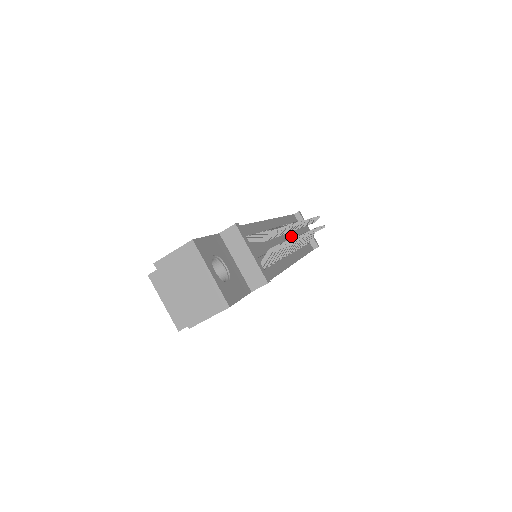
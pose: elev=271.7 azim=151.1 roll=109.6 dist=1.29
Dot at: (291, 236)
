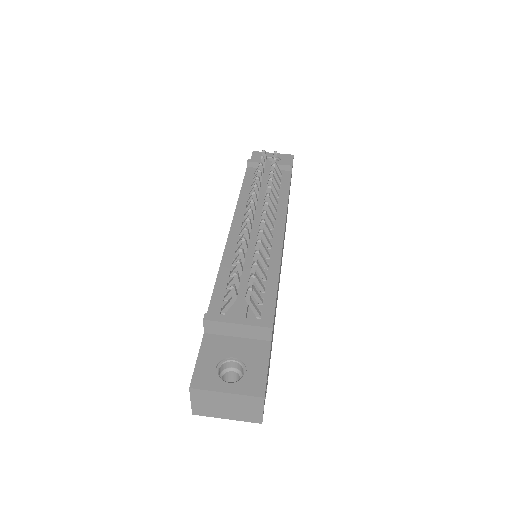
Dot at: (259, 215)
